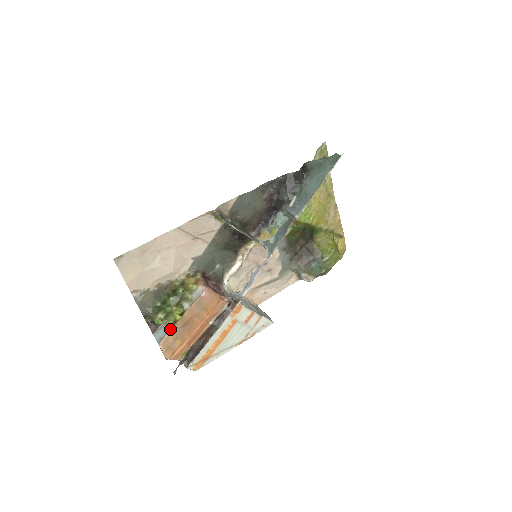
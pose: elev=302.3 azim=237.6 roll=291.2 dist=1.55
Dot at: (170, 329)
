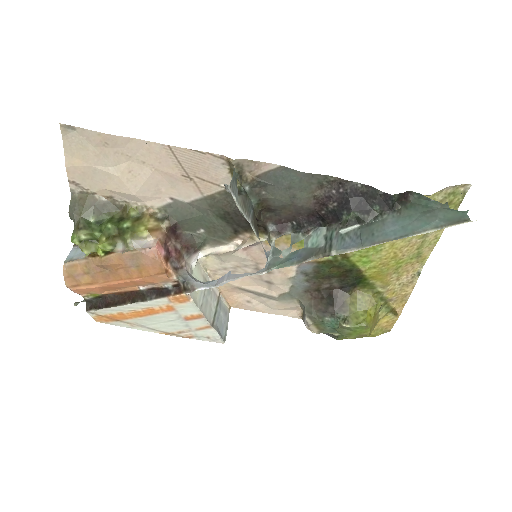
Dot at: (86, 258)
